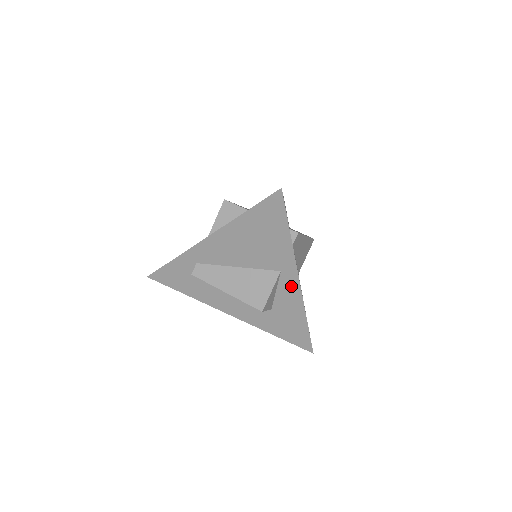
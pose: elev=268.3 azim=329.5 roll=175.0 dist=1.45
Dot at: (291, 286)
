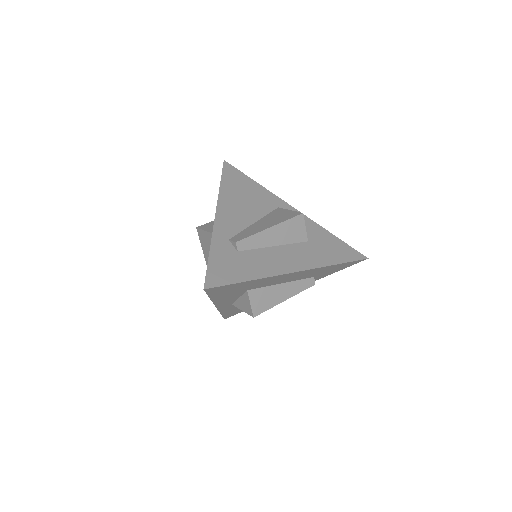
Dot at: occluded
